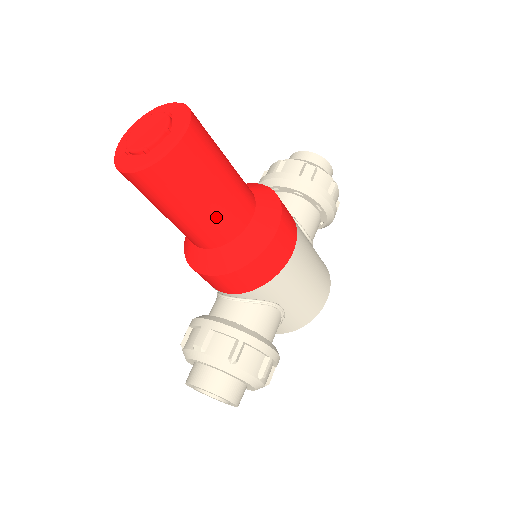
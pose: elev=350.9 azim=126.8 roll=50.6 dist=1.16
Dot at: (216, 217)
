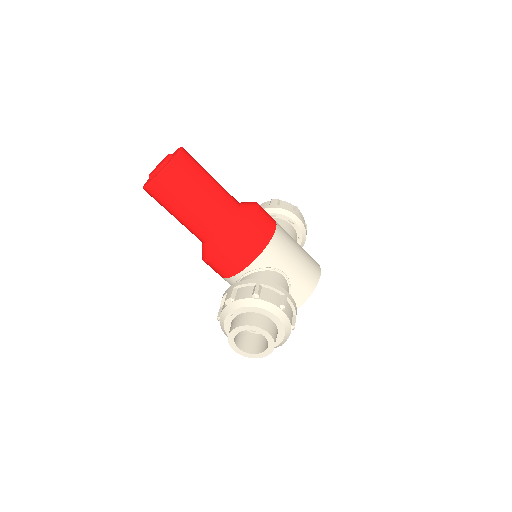
Dot at: (214, 204)
